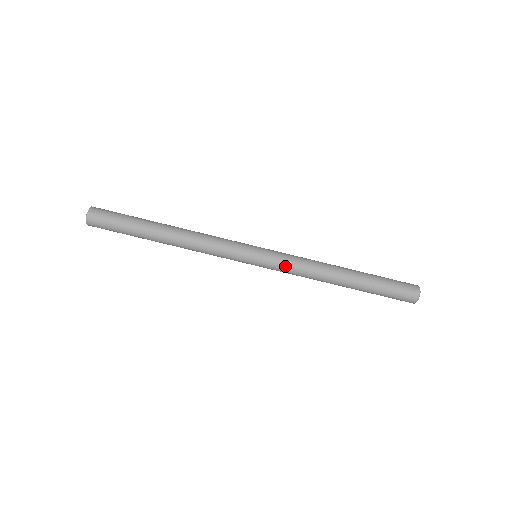
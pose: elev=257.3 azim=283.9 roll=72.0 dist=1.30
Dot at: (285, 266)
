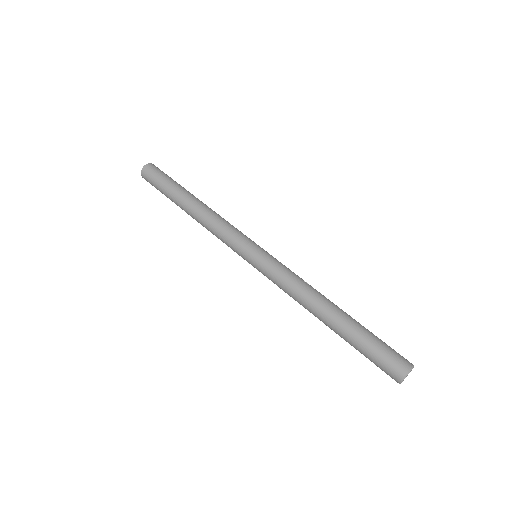
Dot at: (275, 274)
